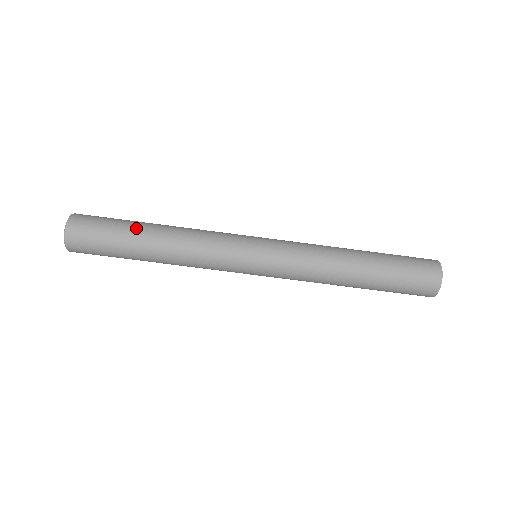
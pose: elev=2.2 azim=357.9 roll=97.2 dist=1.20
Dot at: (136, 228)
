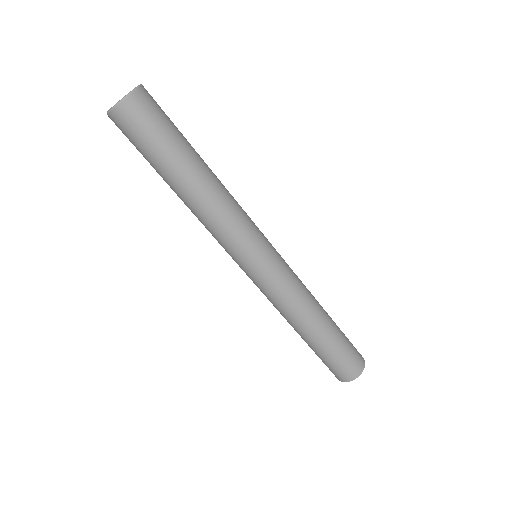
Dot at: (181, 162)
